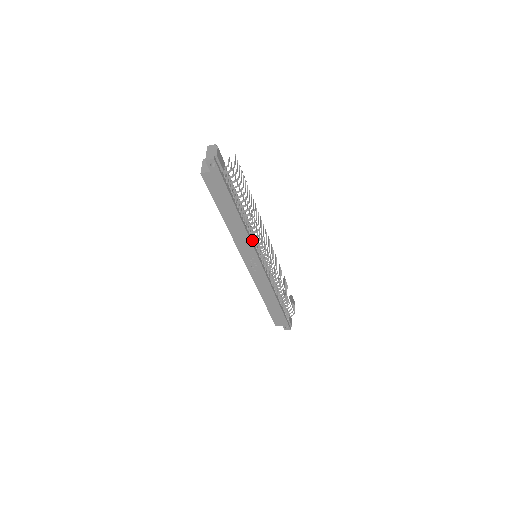
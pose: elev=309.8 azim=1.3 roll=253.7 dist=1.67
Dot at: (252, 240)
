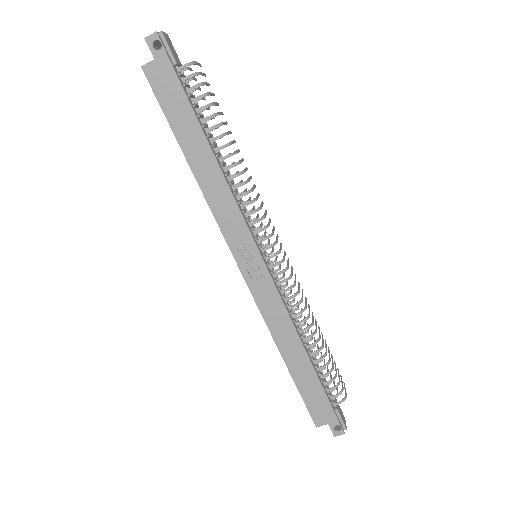
Dot at: (241, 210)
